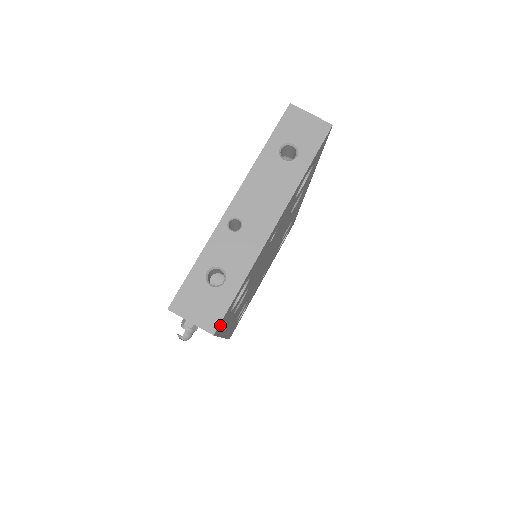
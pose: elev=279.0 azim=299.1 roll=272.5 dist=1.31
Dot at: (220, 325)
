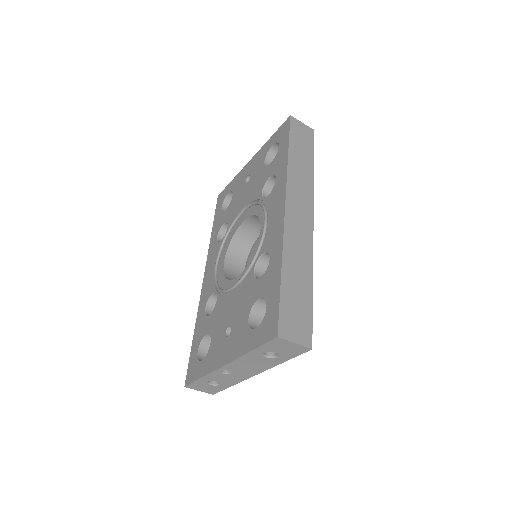
Dot at: occluded
